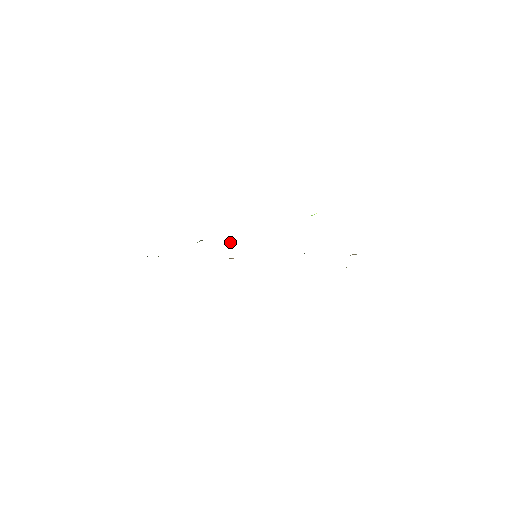
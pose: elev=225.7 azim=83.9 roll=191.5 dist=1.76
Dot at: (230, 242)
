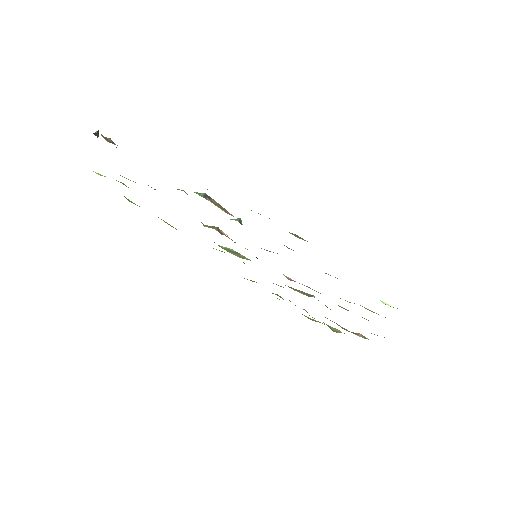
Dot at: (241, 220)
